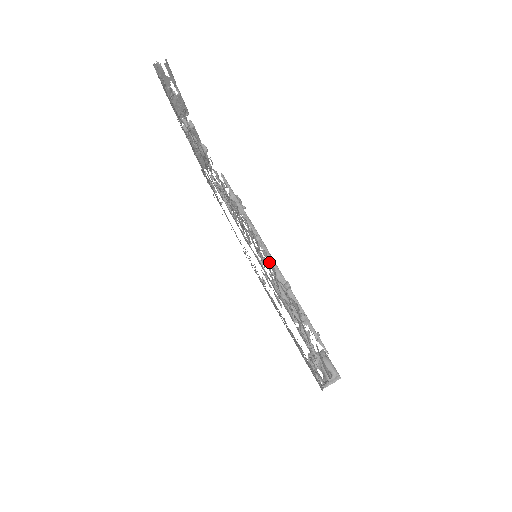
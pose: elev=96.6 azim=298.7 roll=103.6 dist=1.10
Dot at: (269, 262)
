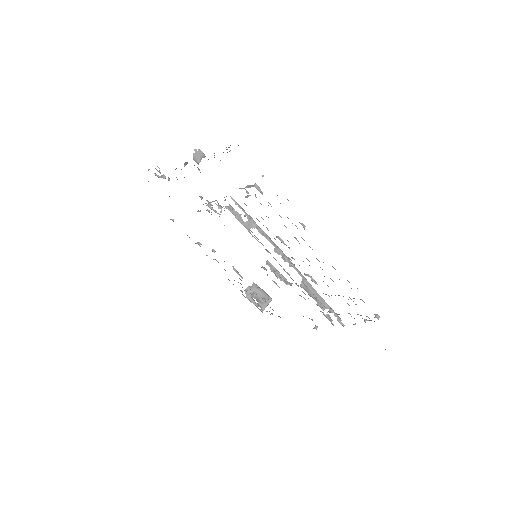
Dot at: occluded
